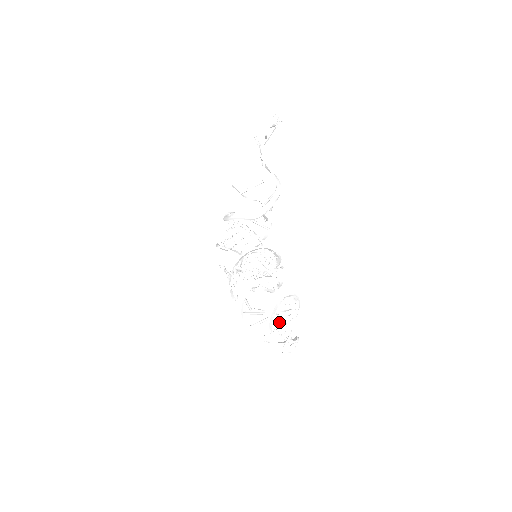
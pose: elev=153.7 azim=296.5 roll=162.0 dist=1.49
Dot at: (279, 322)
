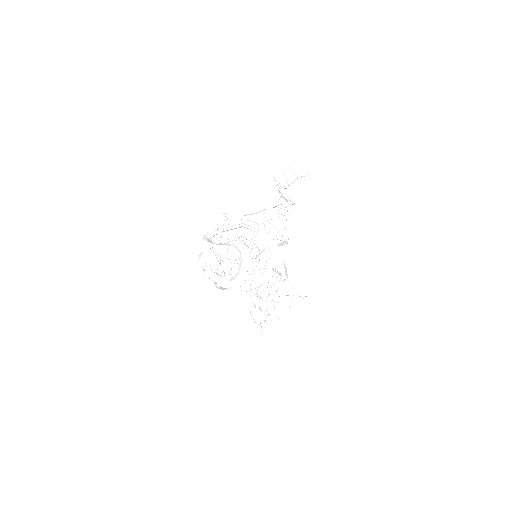
Dot at: occluded
